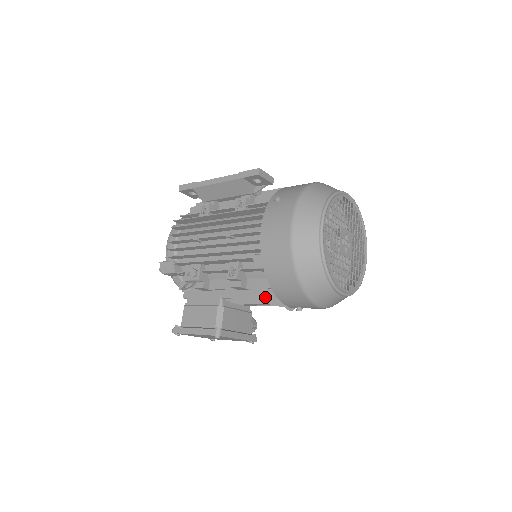
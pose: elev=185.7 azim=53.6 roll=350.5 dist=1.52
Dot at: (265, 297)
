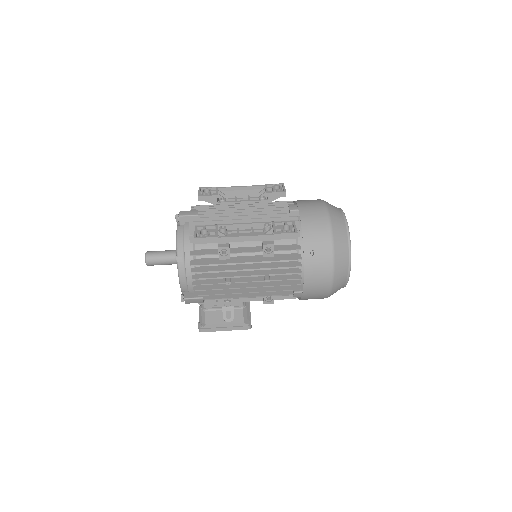
Dot at: occluded
